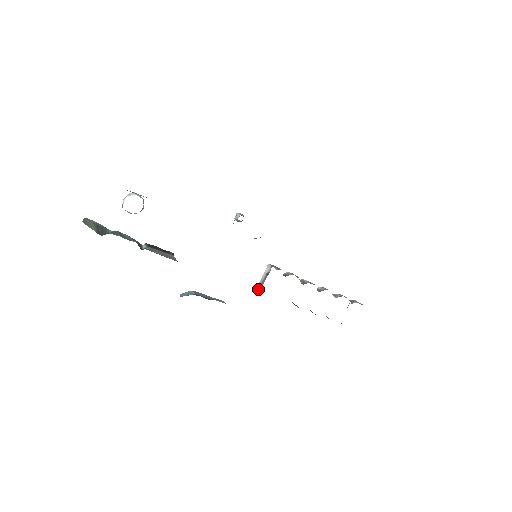
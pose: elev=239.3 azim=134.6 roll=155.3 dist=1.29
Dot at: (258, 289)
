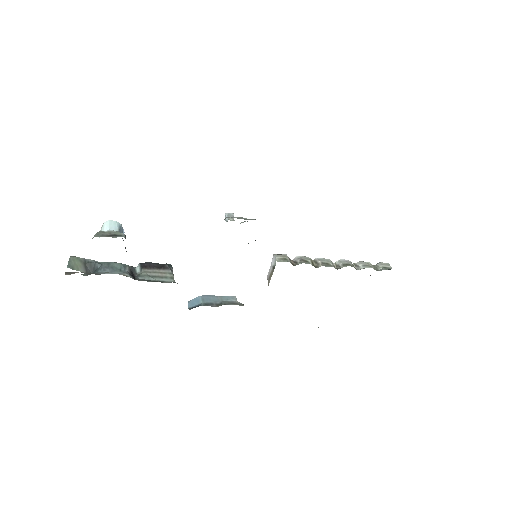
Dot at: occluded
